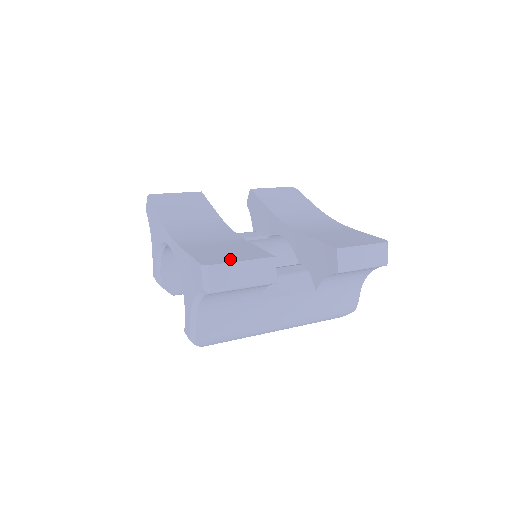
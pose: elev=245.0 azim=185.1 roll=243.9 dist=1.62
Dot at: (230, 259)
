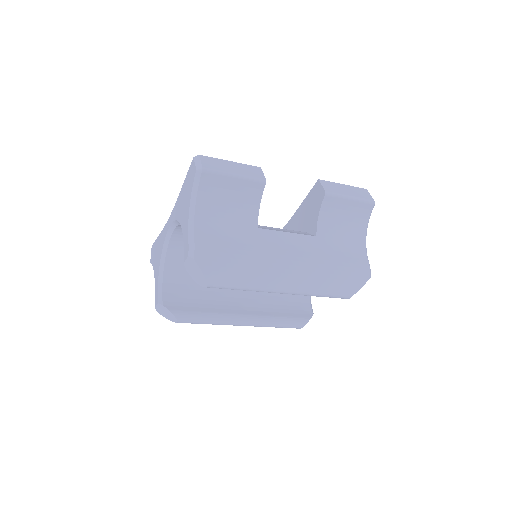
Dot at: occluded
